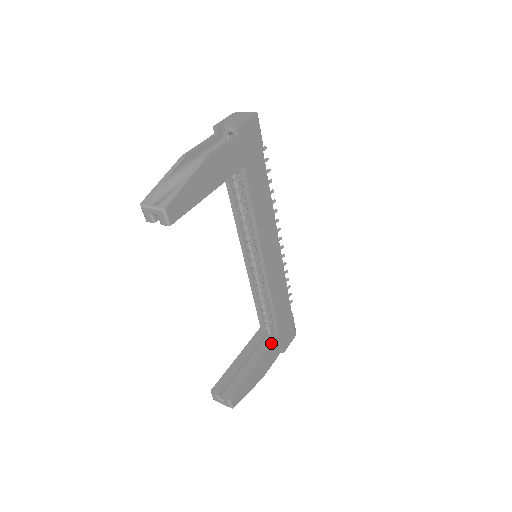
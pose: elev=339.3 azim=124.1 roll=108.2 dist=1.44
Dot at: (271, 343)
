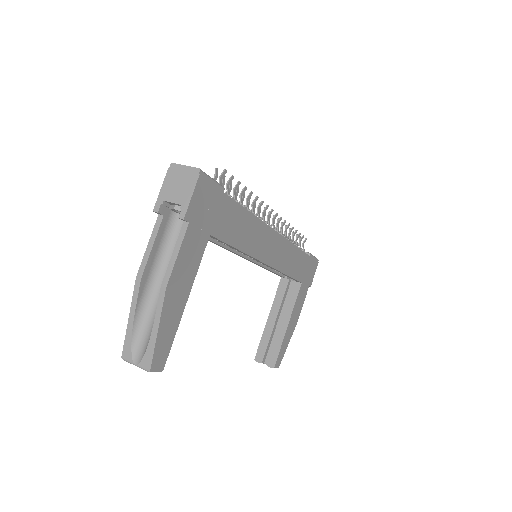
Dot at: (296, 297)
